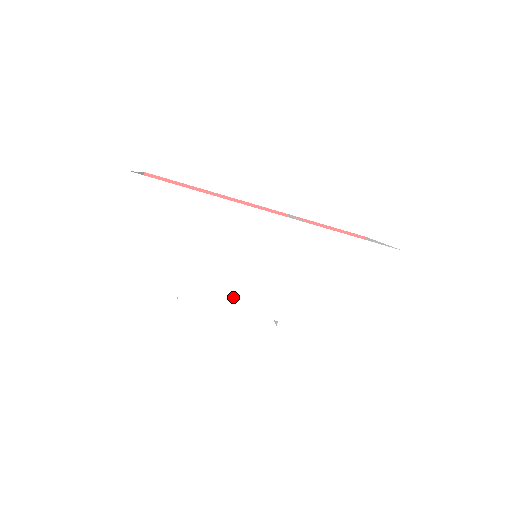
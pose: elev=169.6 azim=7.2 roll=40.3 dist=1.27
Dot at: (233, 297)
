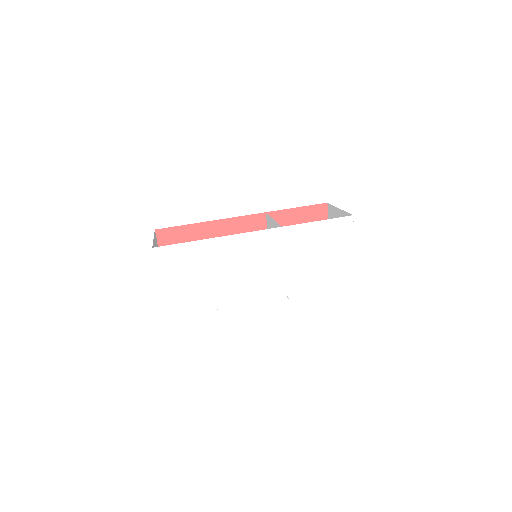
Dot at: (253, 294)
